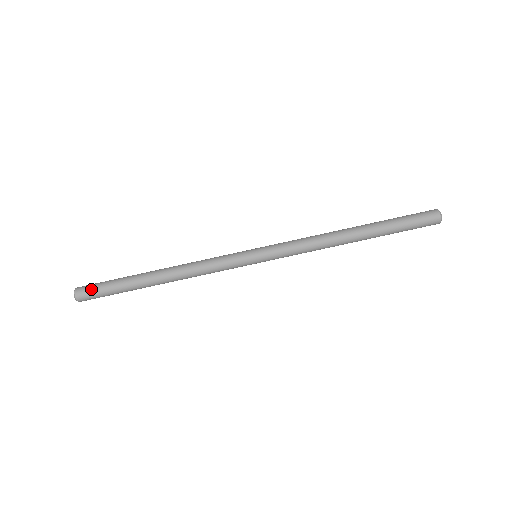
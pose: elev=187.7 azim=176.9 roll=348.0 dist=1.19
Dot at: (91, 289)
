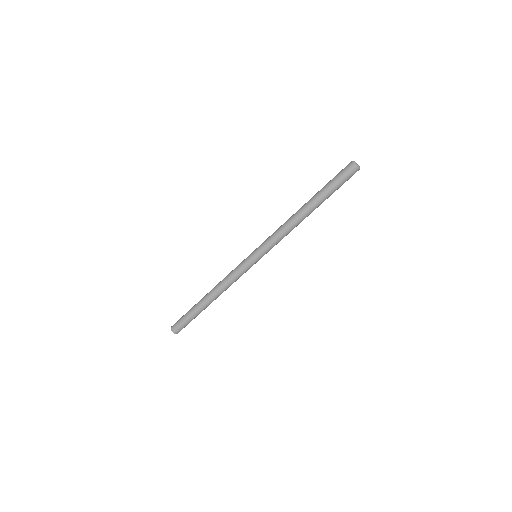
Dot at: (181, 327)
